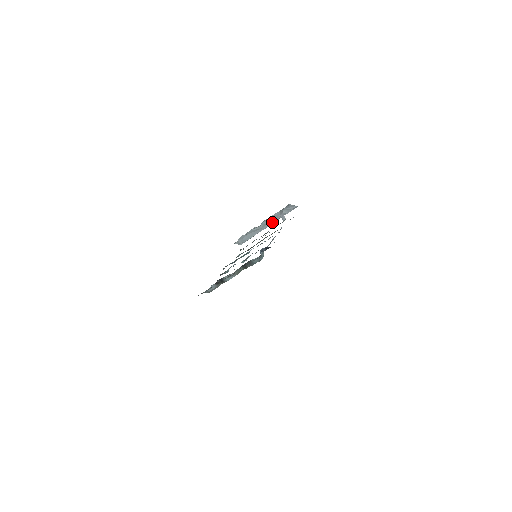
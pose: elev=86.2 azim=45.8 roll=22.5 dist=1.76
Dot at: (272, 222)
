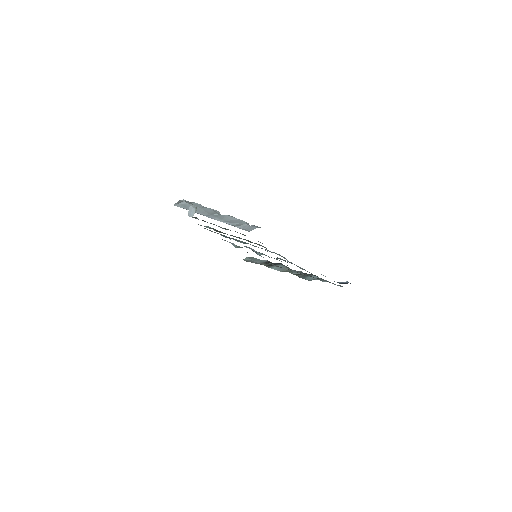
Dot at: (222, 220)
